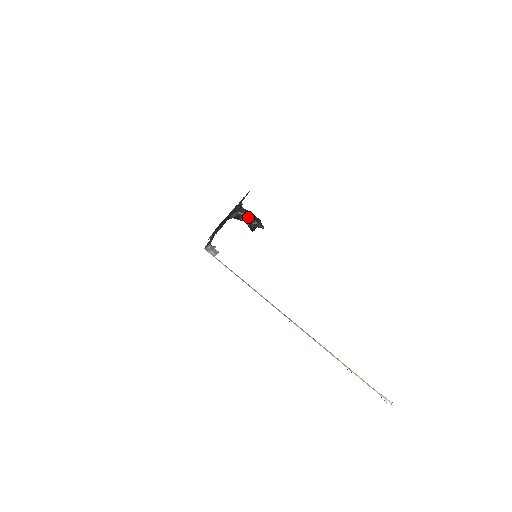
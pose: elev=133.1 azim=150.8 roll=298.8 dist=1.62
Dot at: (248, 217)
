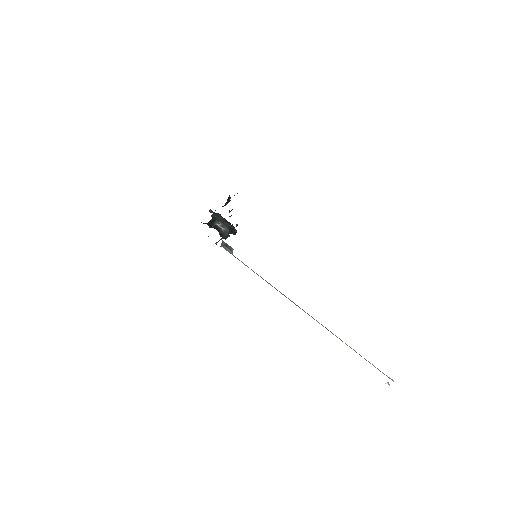
Dot at: (224, 220)
